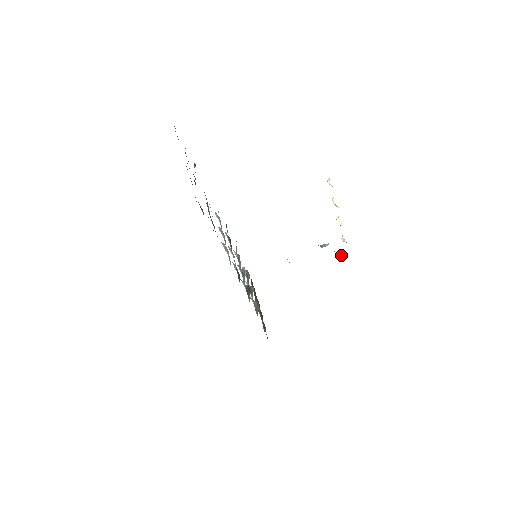
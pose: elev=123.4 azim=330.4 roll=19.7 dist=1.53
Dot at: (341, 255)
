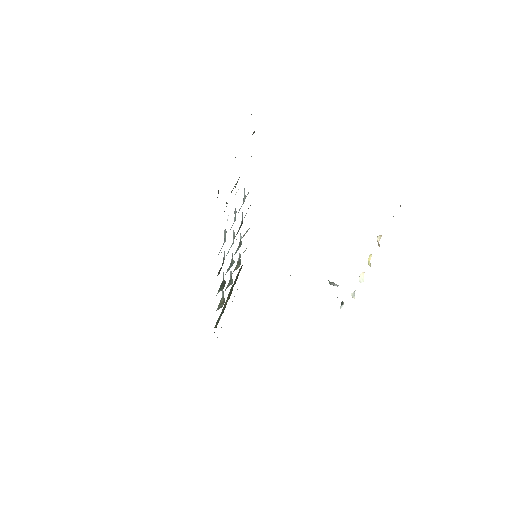
Dot at: occluded
